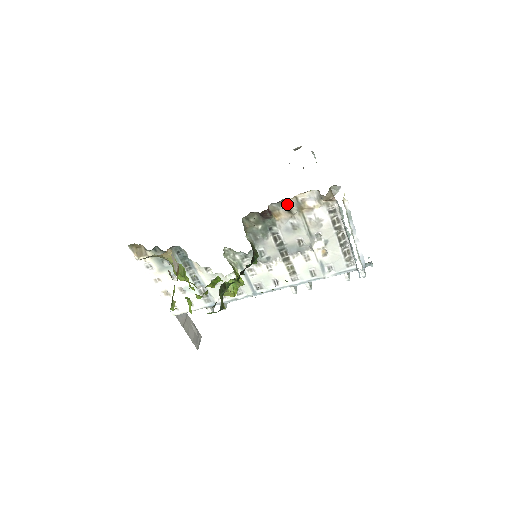
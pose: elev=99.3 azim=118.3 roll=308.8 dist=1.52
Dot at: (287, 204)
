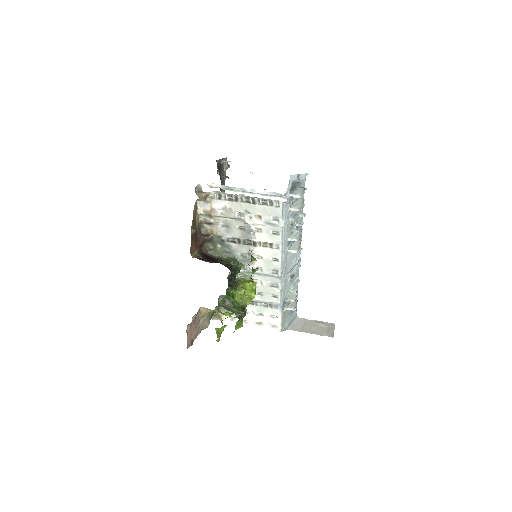
Dot at: (204, 222)
